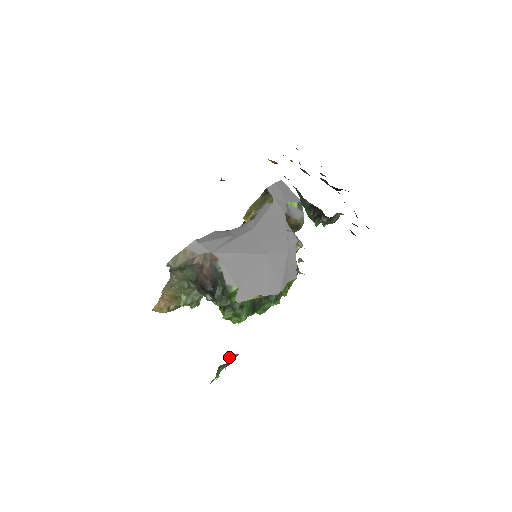
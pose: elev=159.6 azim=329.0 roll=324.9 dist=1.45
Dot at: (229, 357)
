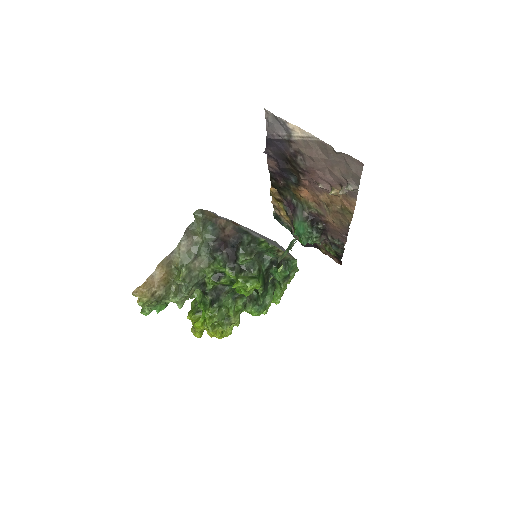
Dot at: (294, 243)
